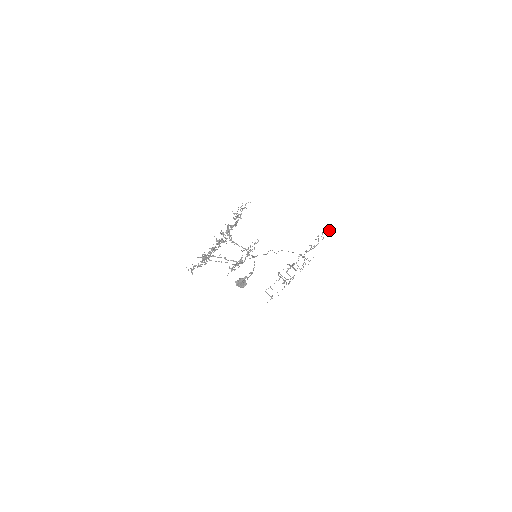
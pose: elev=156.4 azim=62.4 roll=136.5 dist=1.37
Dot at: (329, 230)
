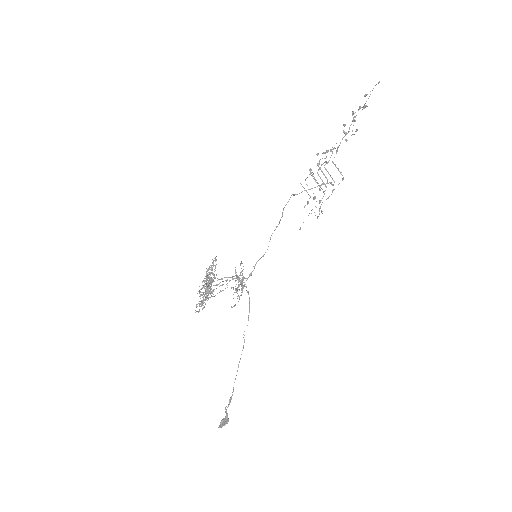
Dot at: occluded
